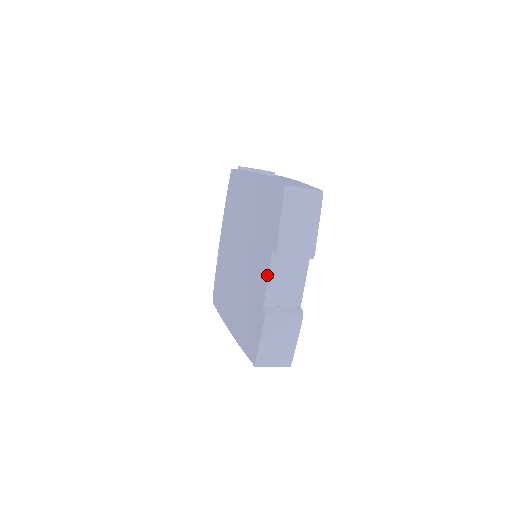
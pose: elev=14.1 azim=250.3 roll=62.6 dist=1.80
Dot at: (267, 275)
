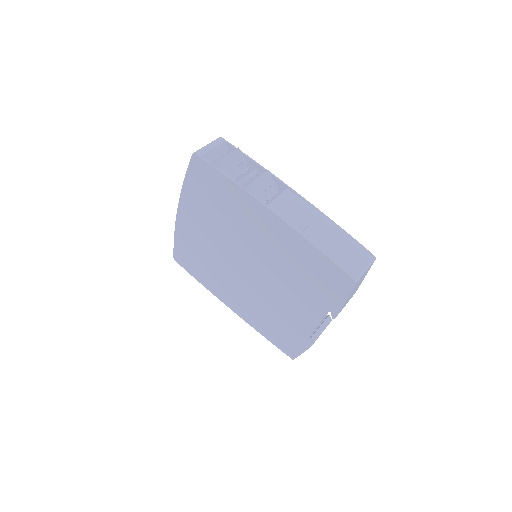
Dot at: (317, 323)
